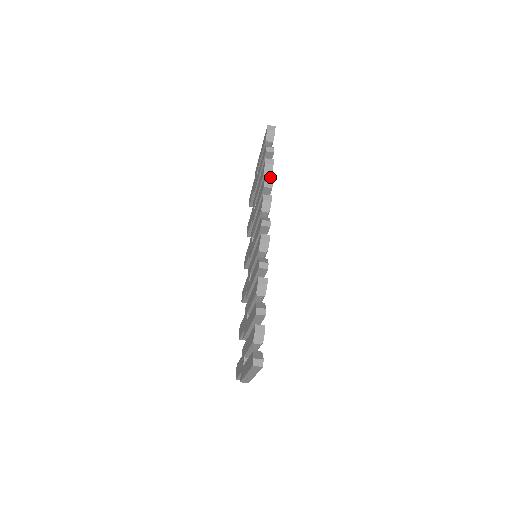
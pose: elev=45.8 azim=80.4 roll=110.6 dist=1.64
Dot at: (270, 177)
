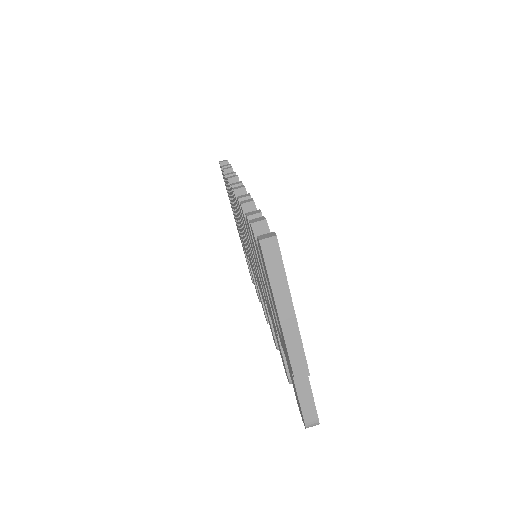
Dot at: occluded
